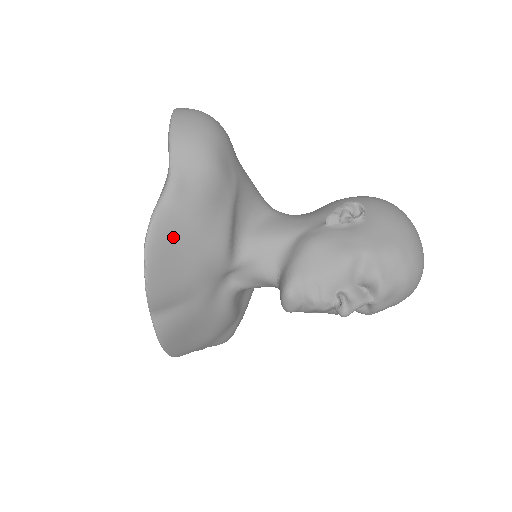
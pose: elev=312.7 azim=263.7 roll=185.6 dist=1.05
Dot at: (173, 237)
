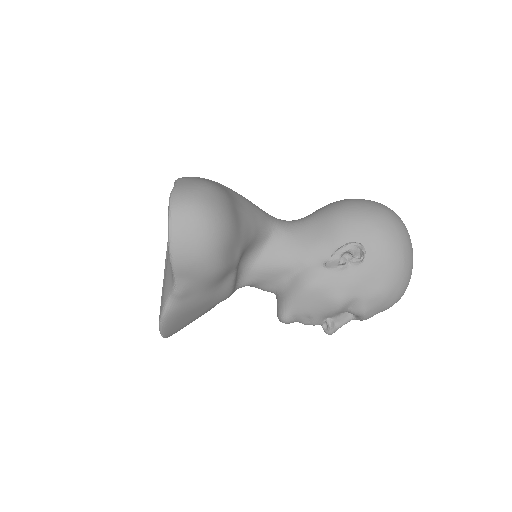
Dot at: (183, 315)
